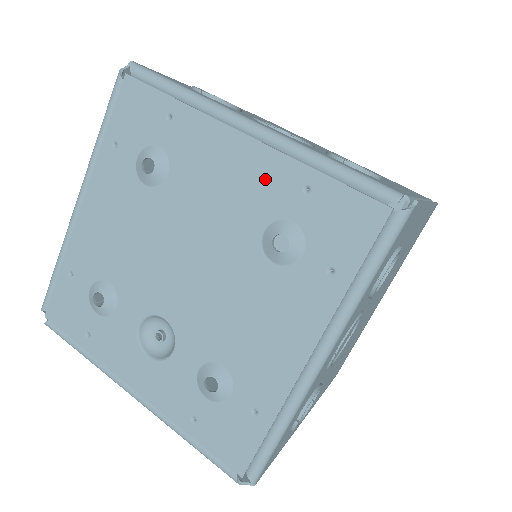
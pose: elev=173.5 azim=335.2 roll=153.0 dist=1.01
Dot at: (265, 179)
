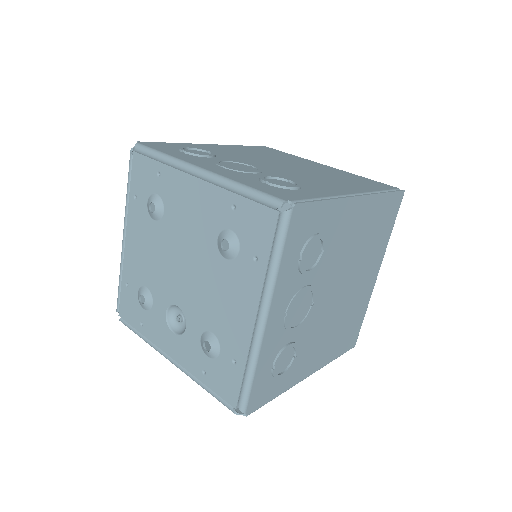
Dot at: (212, 205)
